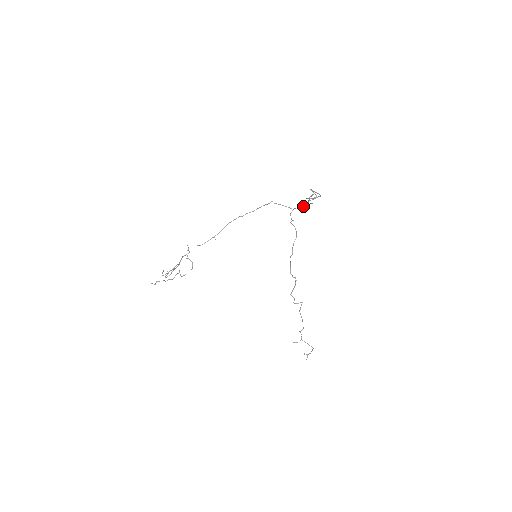
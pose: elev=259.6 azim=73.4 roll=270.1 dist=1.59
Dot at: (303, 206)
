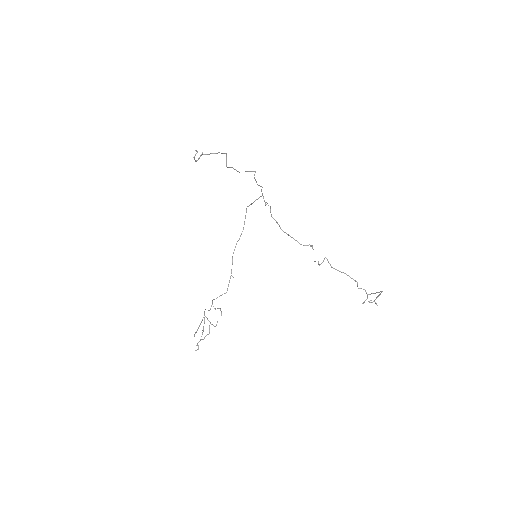
Dot at: (256, 182)
